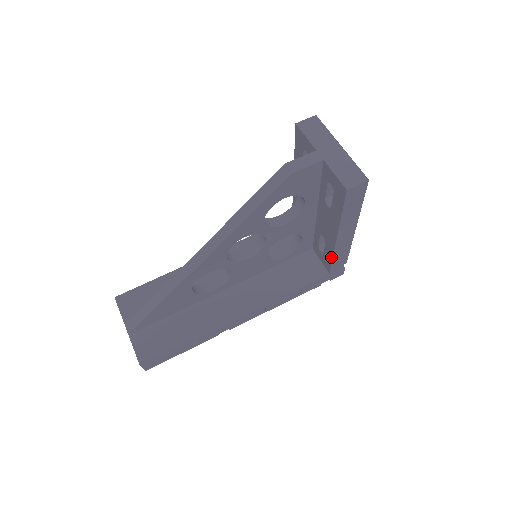
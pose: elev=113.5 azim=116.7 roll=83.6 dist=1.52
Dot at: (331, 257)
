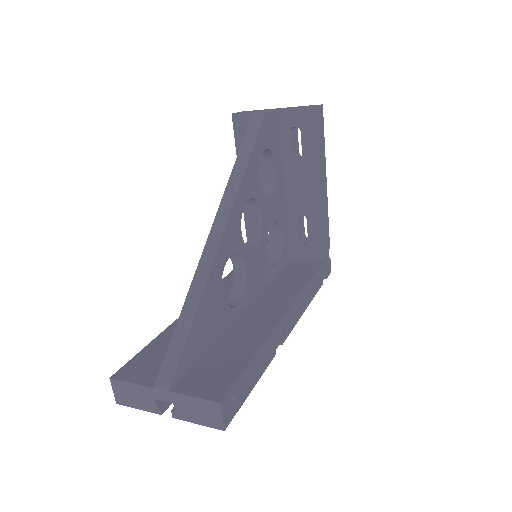
Dot at: (320, 229)
